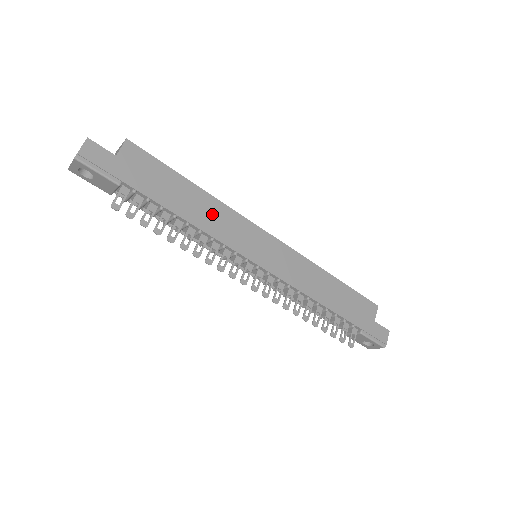
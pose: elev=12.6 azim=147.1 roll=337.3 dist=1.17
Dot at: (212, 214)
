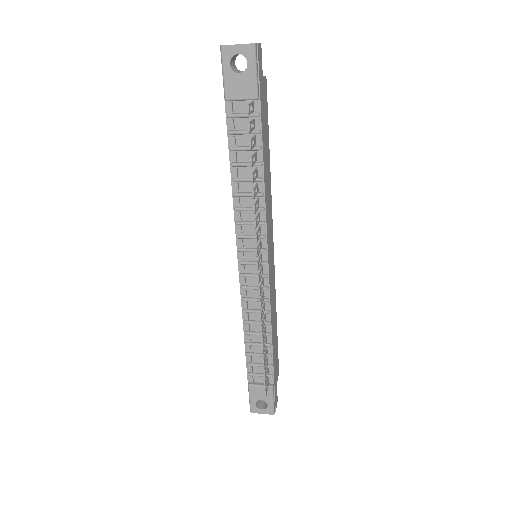
Dot at: (268, 190)
